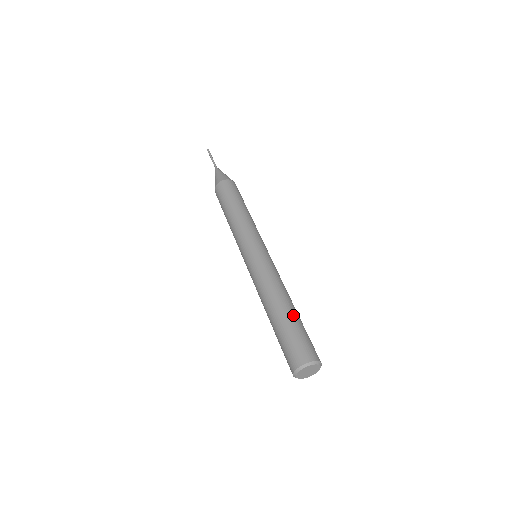
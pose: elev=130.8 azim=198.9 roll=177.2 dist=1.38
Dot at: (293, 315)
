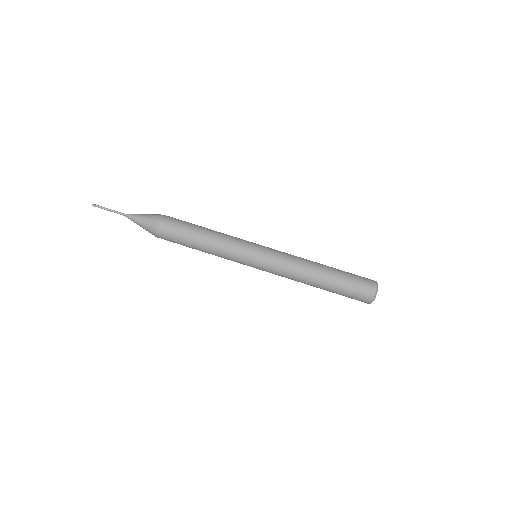
Dot at: (335, 268)
